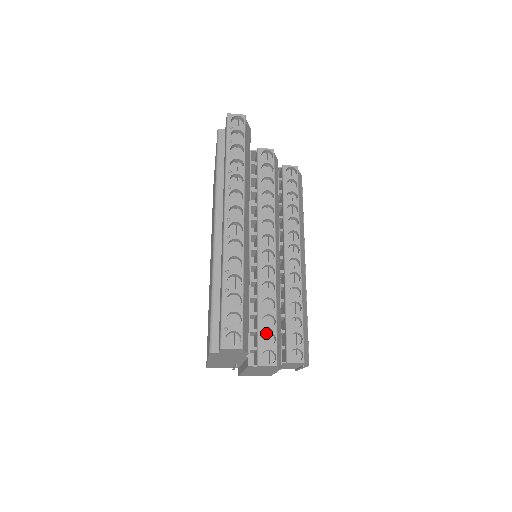
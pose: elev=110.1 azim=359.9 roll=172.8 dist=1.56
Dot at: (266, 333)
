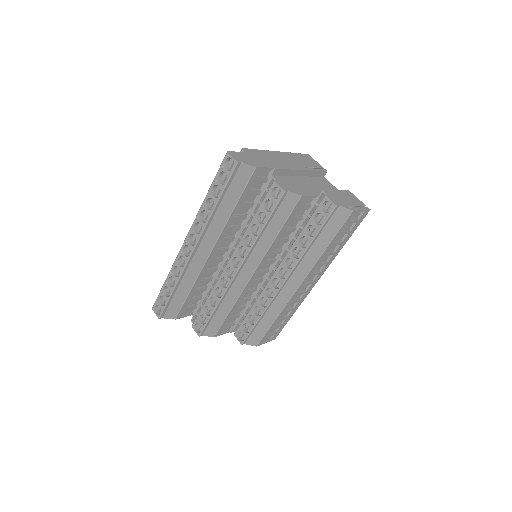
Dot at: (207, 314)
